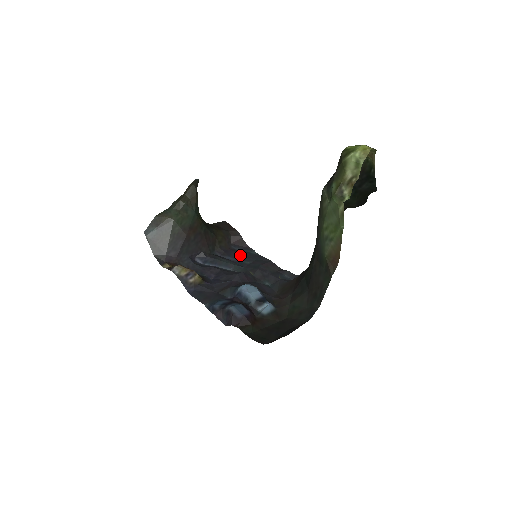
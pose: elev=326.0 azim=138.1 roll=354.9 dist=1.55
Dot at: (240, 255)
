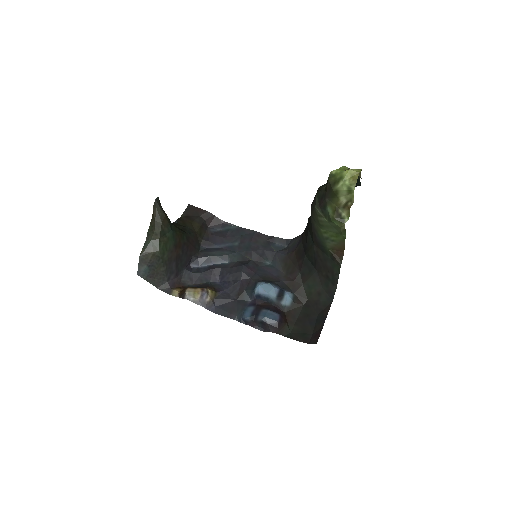
Dot at: (224, 237)
